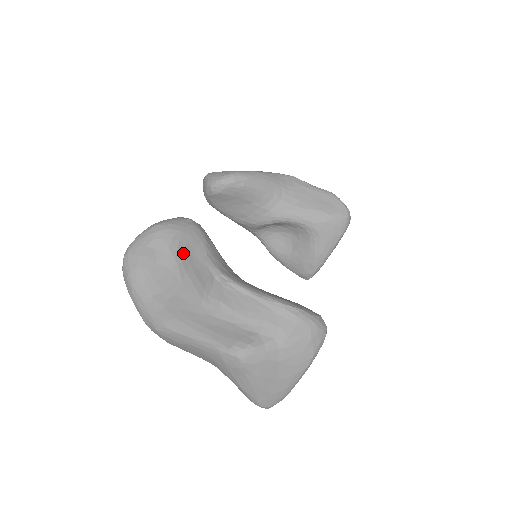
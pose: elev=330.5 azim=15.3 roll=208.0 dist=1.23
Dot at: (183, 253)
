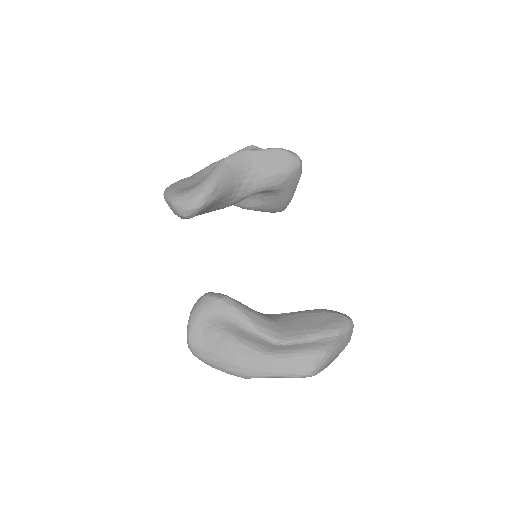
Dot at: (235, 330)
